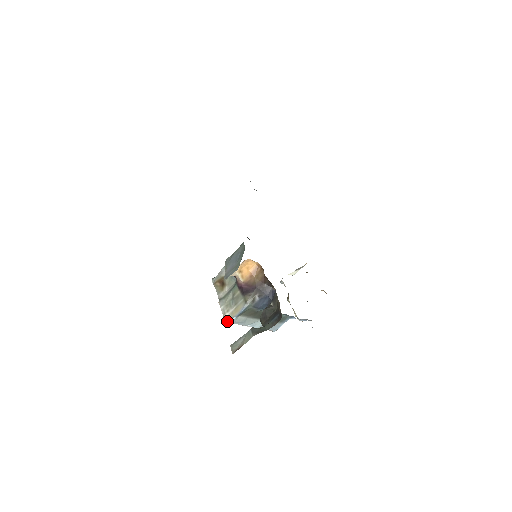
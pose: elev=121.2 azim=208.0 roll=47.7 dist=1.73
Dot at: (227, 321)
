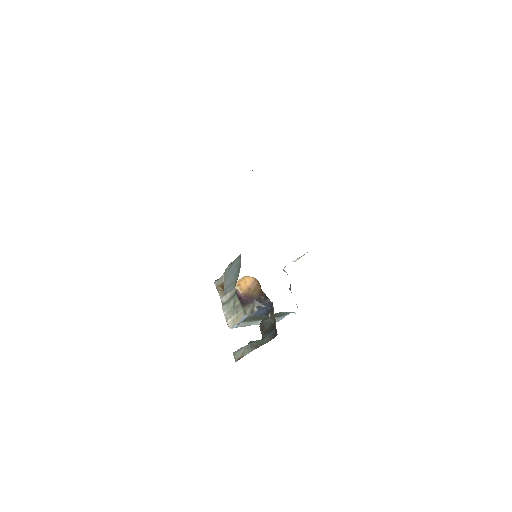
Dot at: (230, 327)
